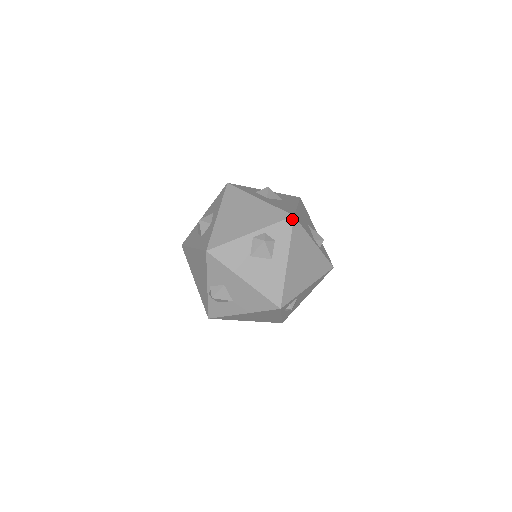
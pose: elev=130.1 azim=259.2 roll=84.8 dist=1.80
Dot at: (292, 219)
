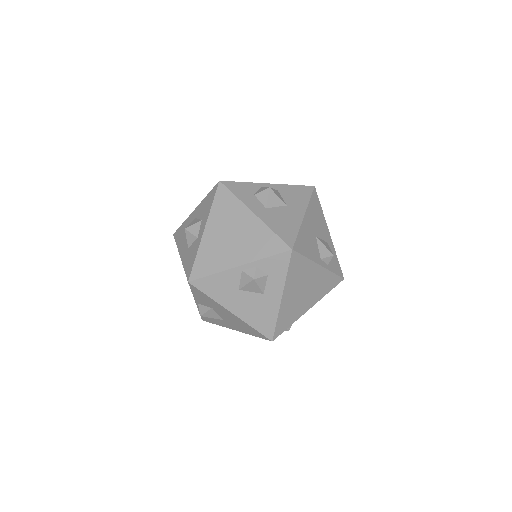
Dot at: (290, 253)
